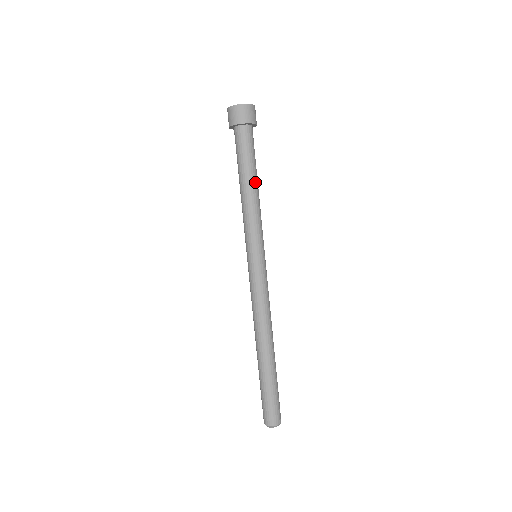
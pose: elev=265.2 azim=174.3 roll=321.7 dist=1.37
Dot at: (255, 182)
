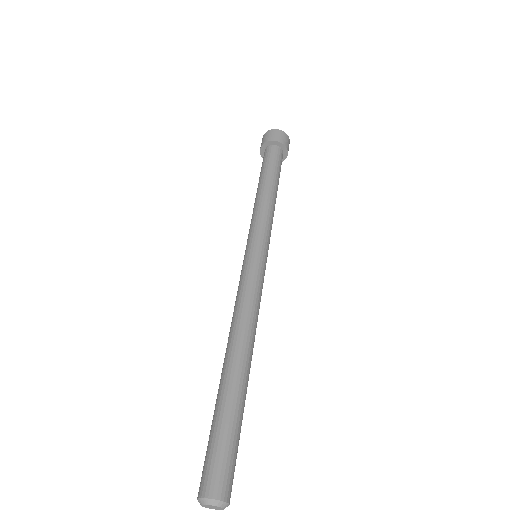
Dot at: (266, 185)
